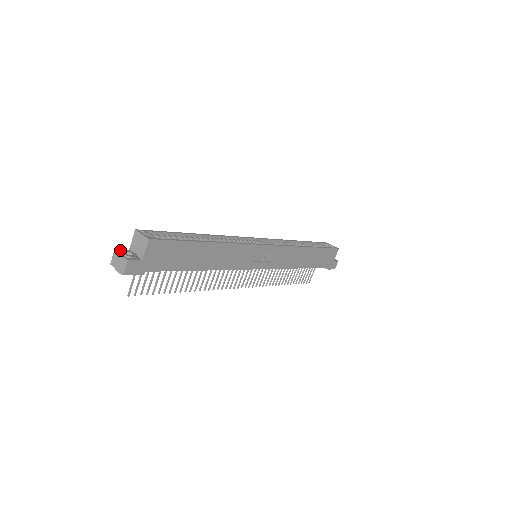
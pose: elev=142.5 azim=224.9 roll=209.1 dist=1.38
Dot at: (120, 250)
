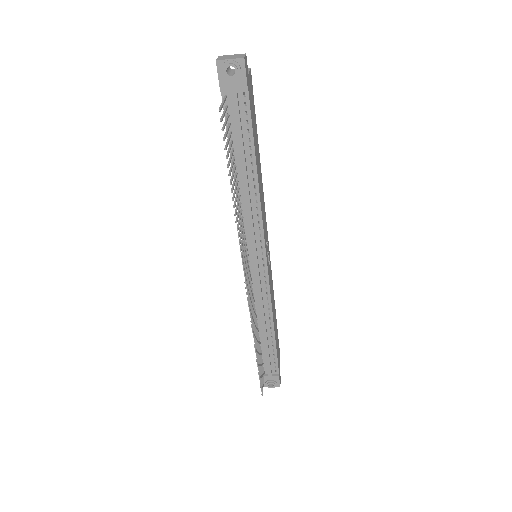
Dot at: occluded
